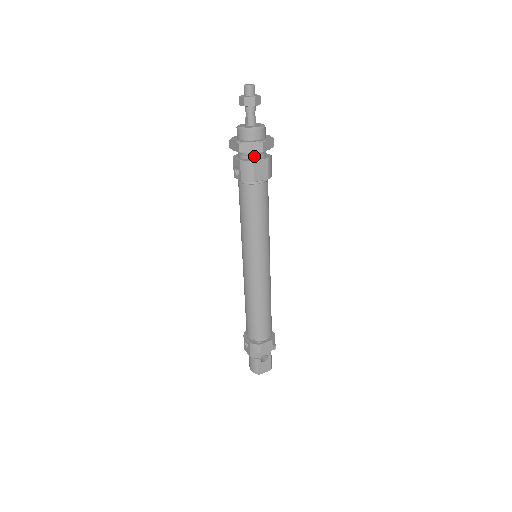
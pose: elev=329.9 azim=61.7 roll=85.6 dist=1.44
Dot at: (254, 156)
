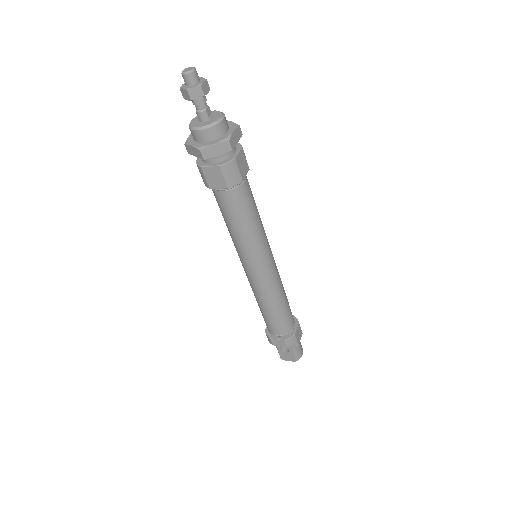
Dot at: (206, 160)
